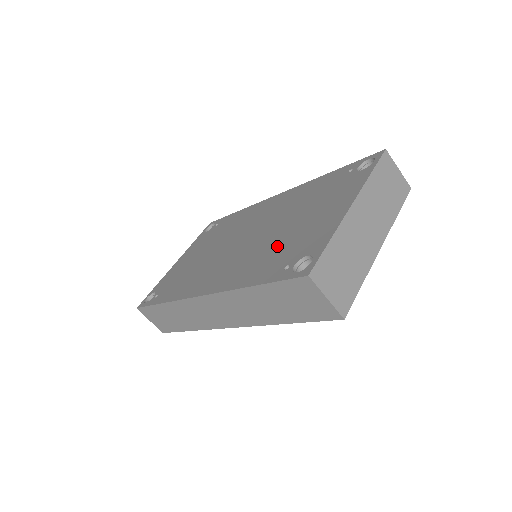
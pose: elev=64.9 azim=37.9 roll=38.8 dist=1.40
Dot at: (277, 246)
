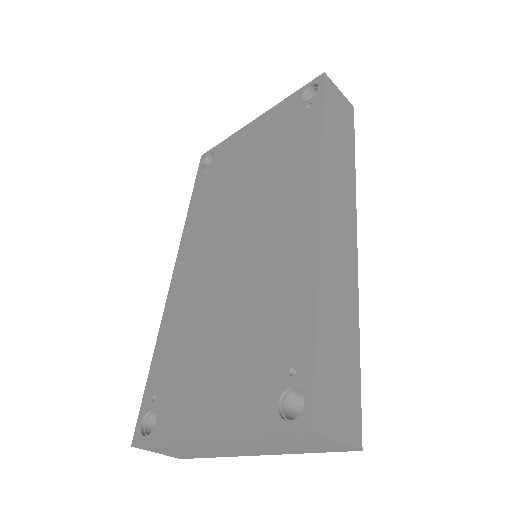
Dot at: (192, 343)
